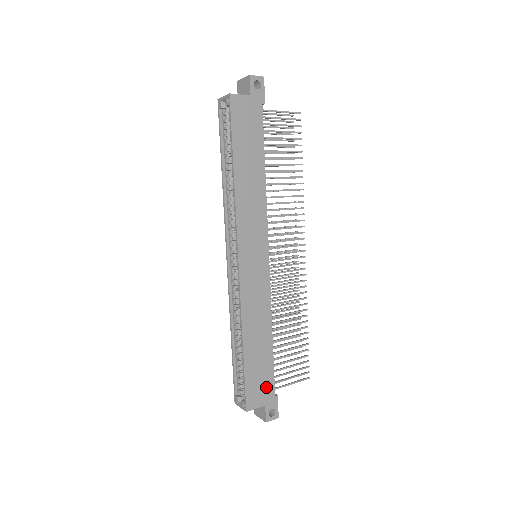
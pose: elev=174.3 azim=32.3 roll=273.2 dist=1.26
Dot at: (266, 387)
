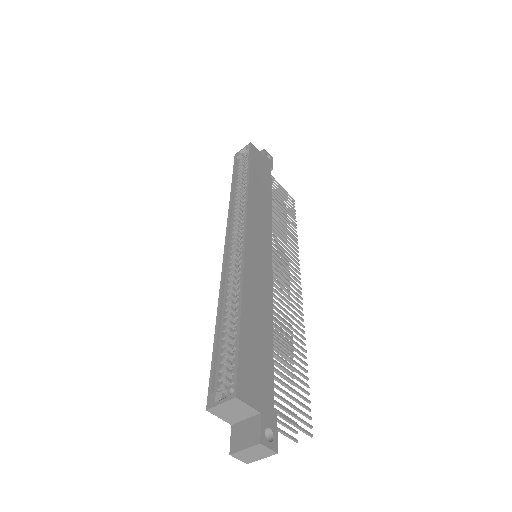
Dot at: (263, 386)
